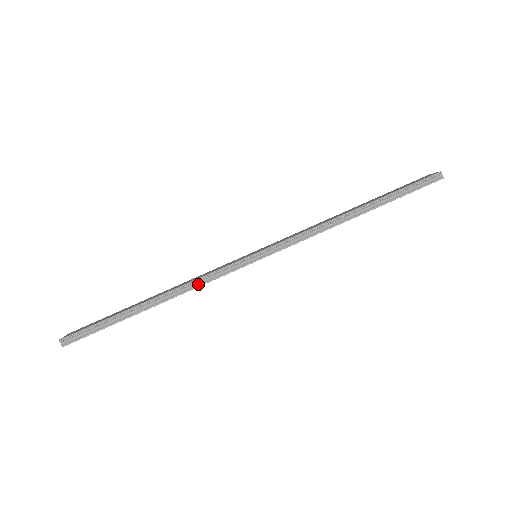
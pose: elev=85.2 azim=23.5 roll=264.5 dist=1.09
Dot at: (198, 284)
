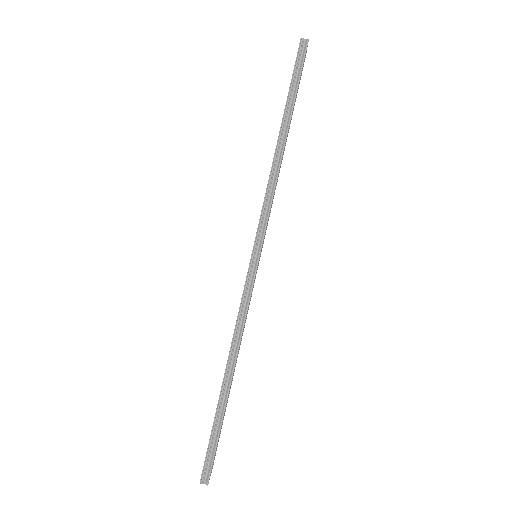
Dot at: (241, 325)
